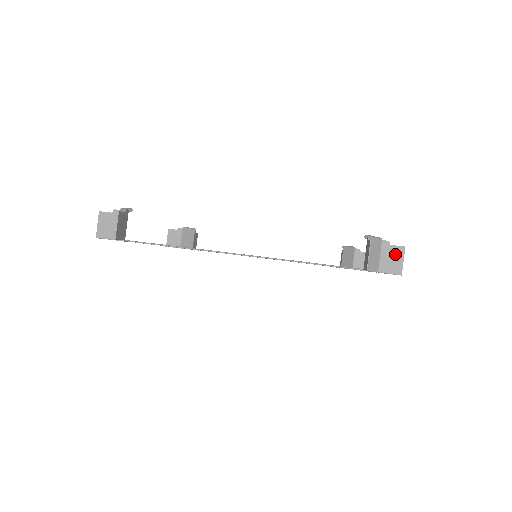
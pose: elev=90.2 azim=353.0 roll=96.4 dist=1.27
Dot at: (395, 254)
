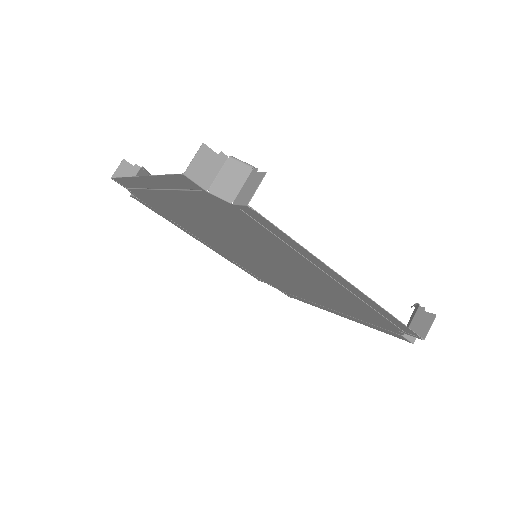
Dot at: (255, 182)
